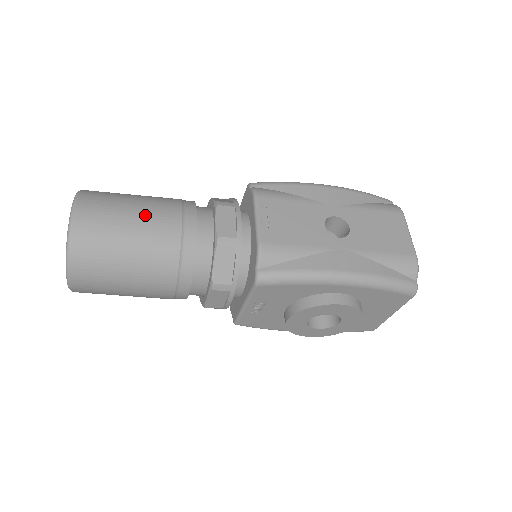
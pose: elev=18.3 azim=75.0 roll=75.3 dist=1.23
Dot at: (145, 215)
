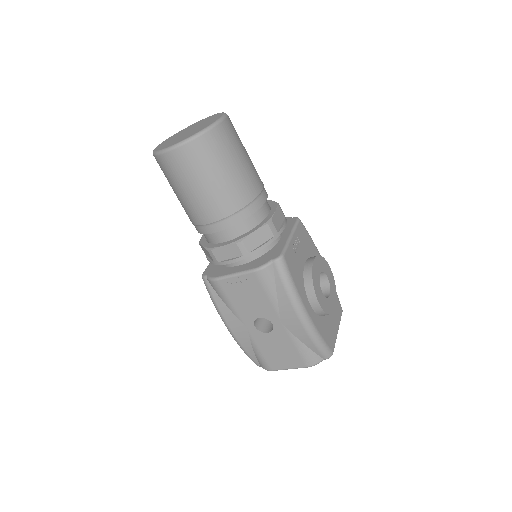
Dot at: occluded
